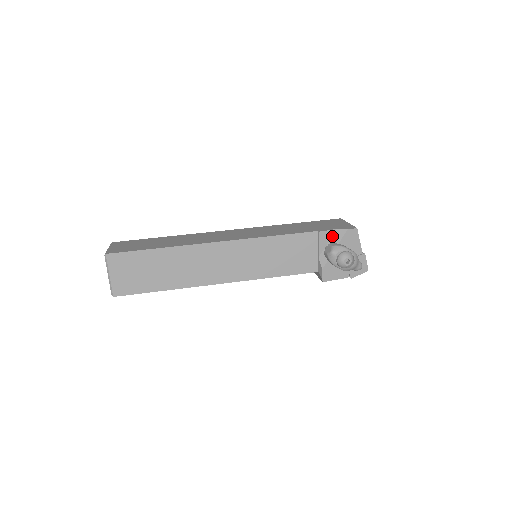
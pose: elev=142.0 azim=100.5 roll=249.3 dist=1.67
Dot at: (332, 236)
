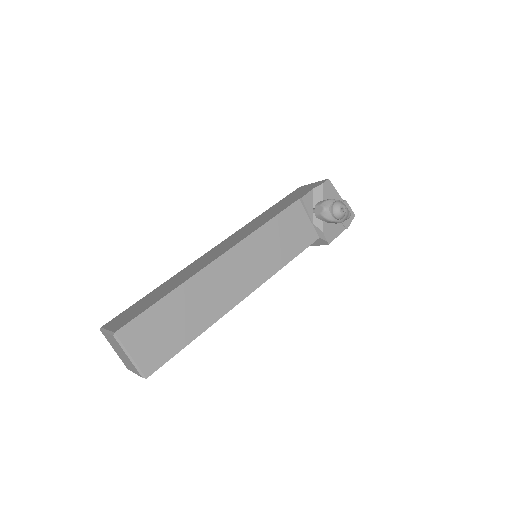
Dot at: (313, 197)
